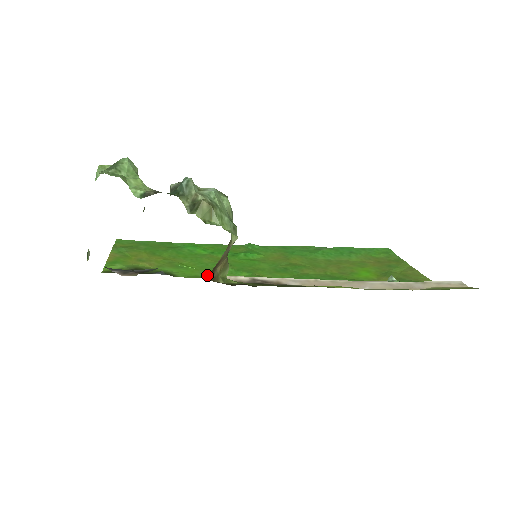
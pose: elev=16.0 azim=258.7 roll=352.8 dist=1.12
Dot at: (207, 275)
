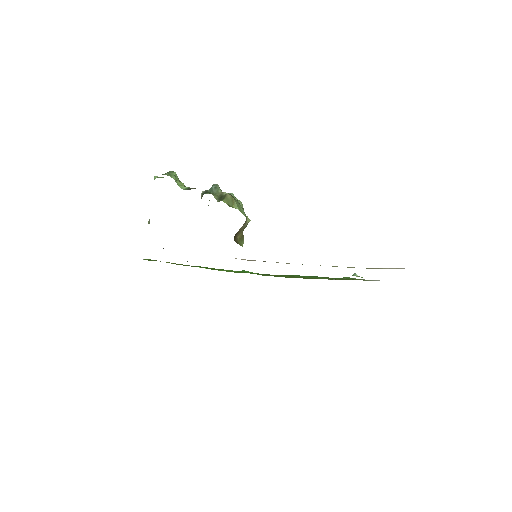
Dot at: (219, 270)
